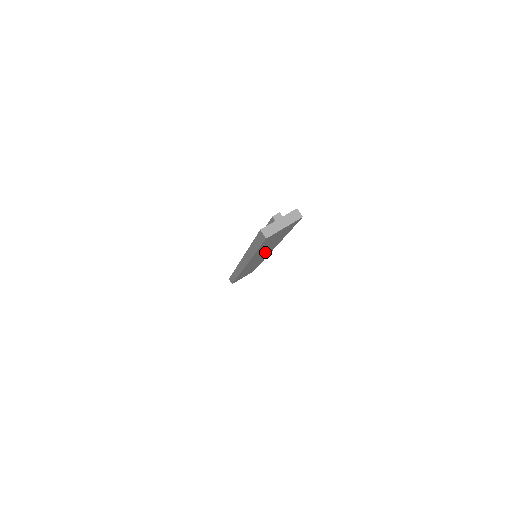
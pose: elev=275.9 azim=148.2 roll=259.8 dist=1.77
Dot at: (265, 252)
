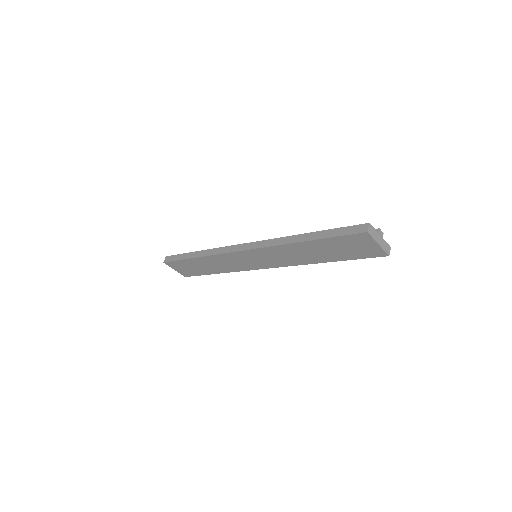
Dot at: (279, 258)
